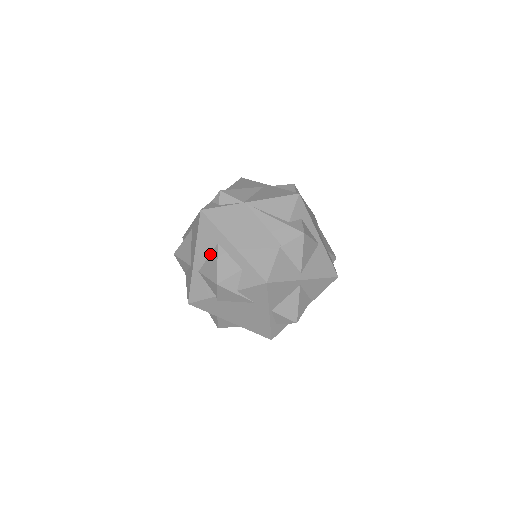
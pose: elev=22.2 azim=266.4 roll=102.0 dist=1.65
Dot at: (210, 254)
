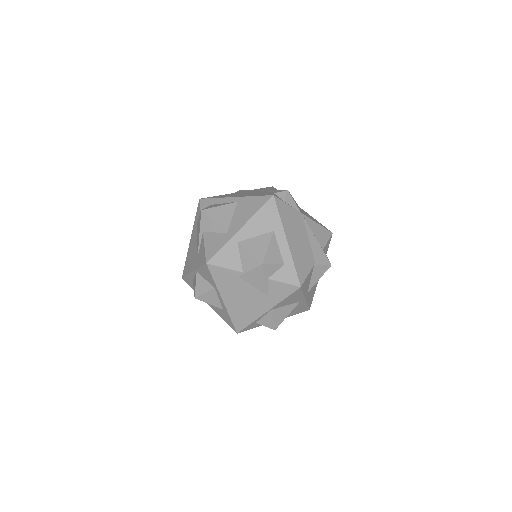
Dot at: (260, 235)
